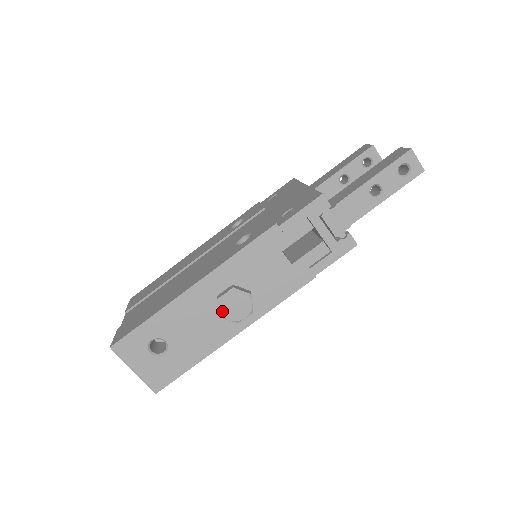
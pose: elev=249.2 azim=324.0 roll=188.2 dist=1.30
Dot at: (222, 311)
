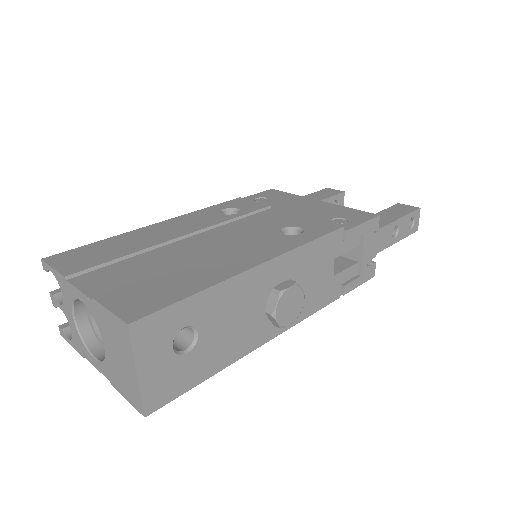
Dot at: (278, 308)
